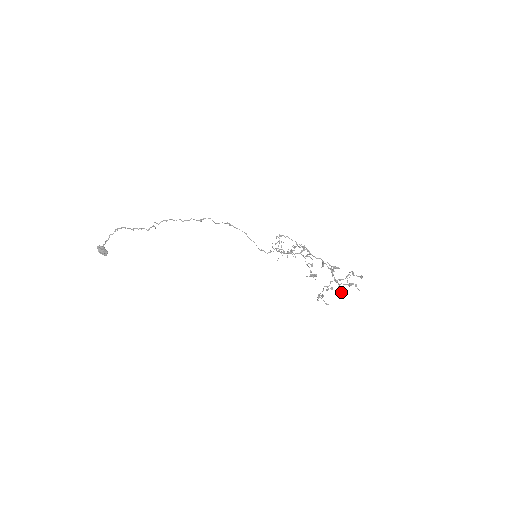
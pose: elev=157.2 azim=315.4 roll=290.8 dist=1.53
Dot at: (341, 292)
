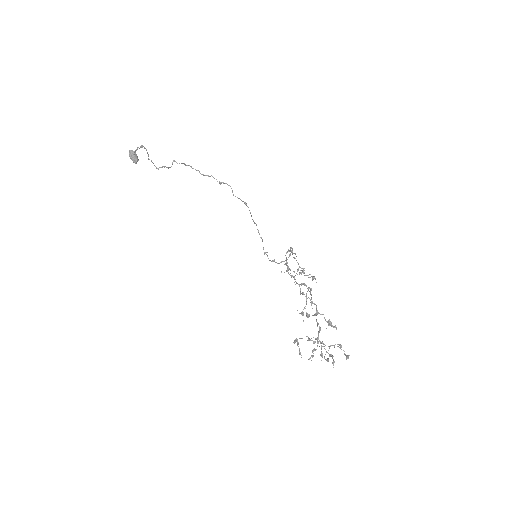
Dot at: (309, 359)
